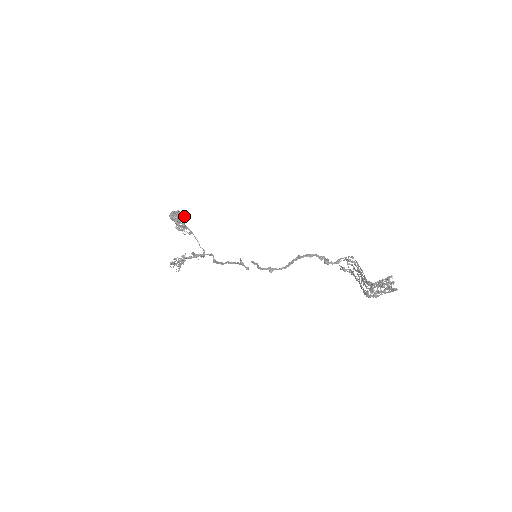
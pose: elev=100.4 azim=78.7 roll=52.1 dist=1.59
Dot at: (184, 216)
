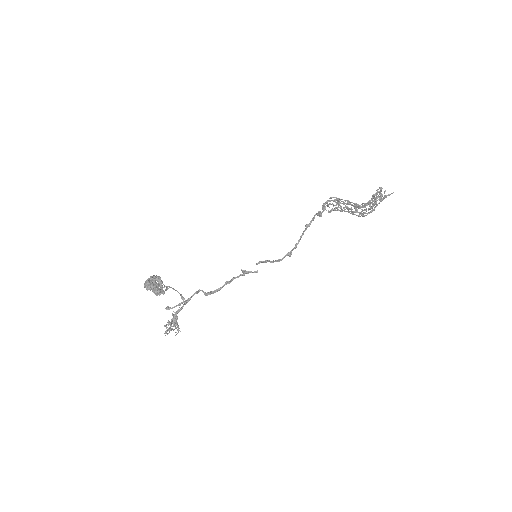
Dot at: occluded
